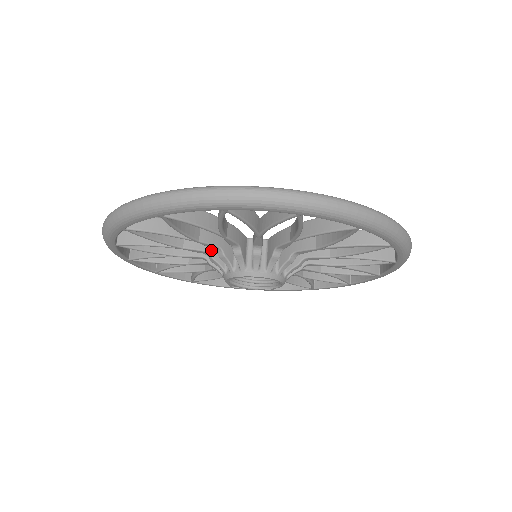
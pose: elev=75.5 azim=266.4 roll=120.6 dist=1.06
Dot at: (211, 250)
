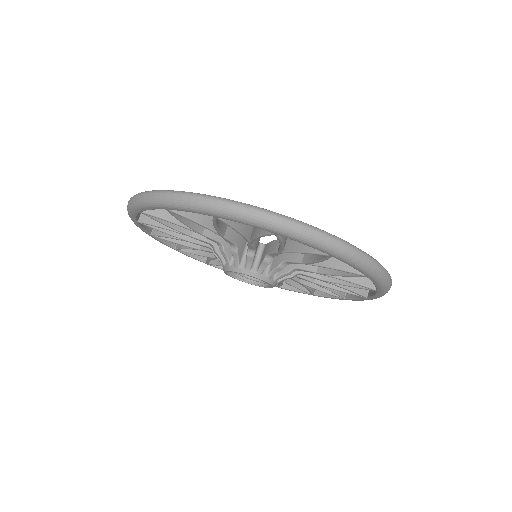
Dot at: (239, 244)
